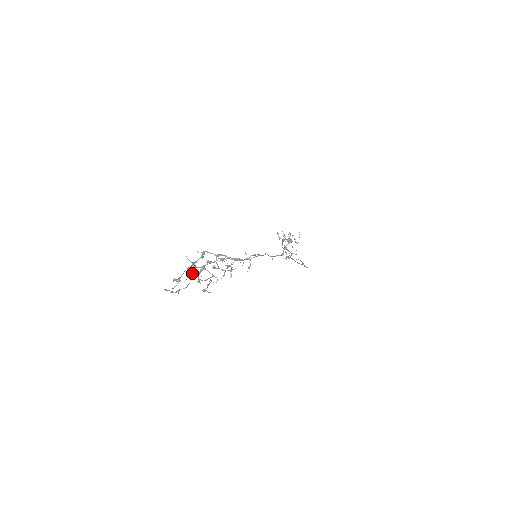
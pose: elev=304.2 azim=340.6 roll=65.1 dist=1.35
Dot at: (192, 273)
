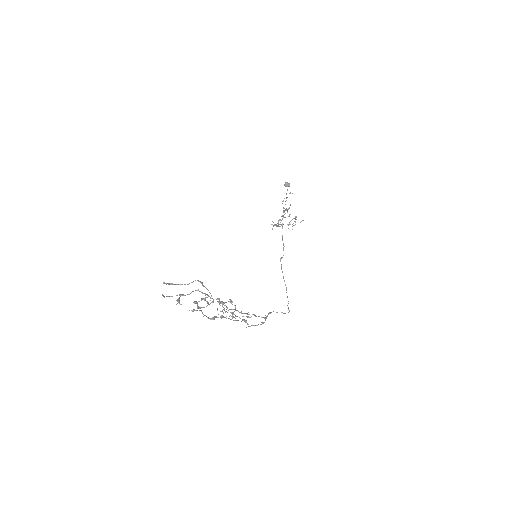
Dot at: (195, 280)
